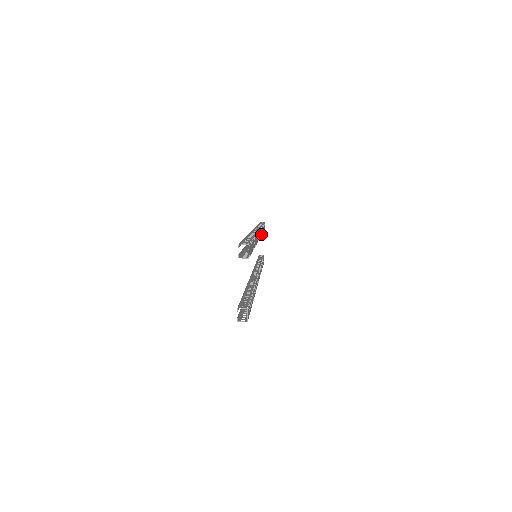
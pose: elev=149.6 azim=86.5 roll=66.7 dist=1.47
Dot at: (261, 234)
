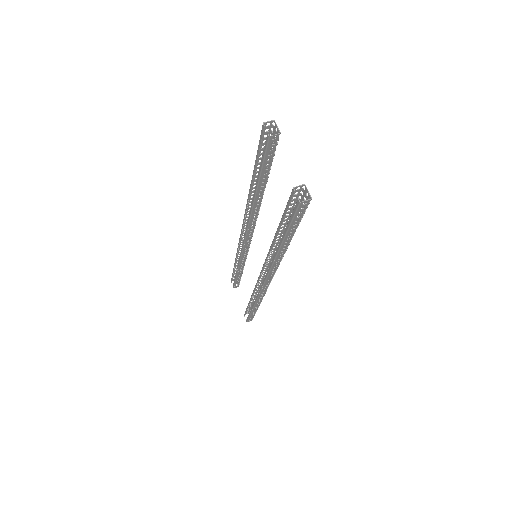
Dot at: occluded
